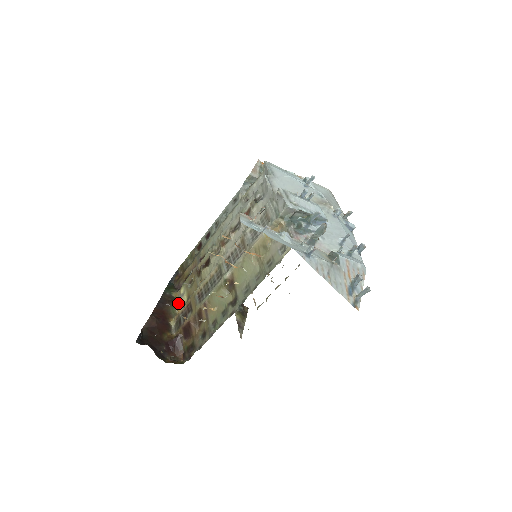
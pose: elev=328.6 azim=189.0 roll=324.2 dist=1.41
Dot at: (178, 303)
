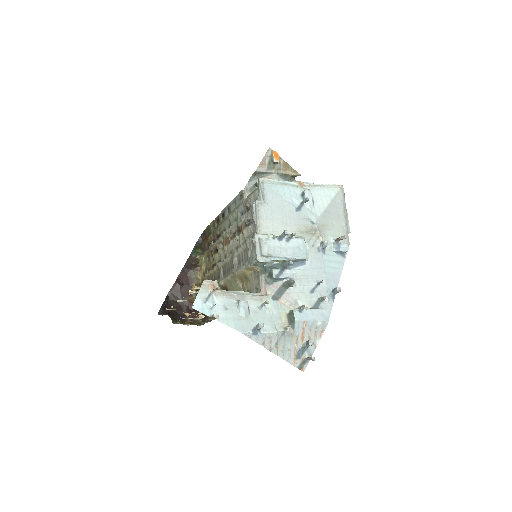
Dot at: (200, 268)
